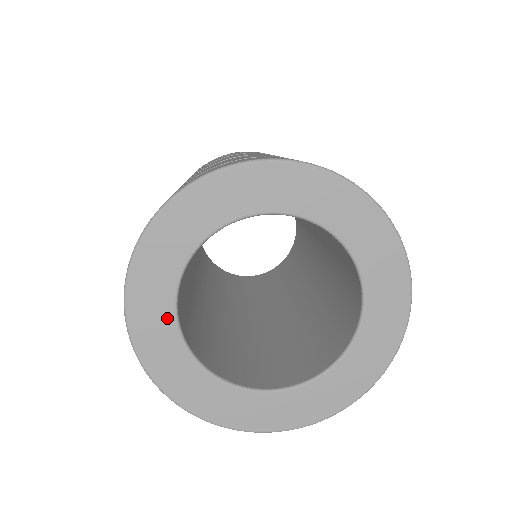
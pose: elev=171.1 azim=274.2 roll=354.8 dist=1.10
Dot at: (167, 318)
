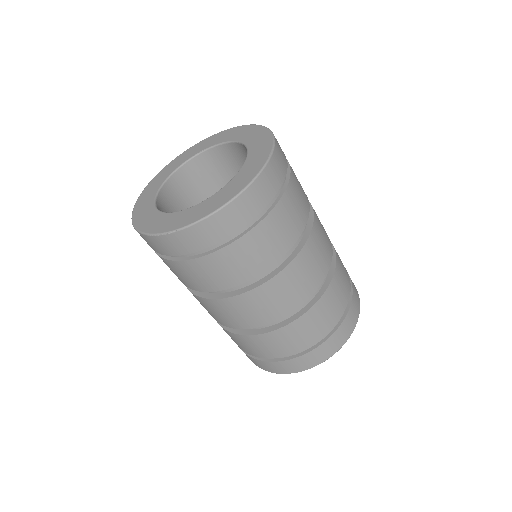
Dot at: (157, 188)
